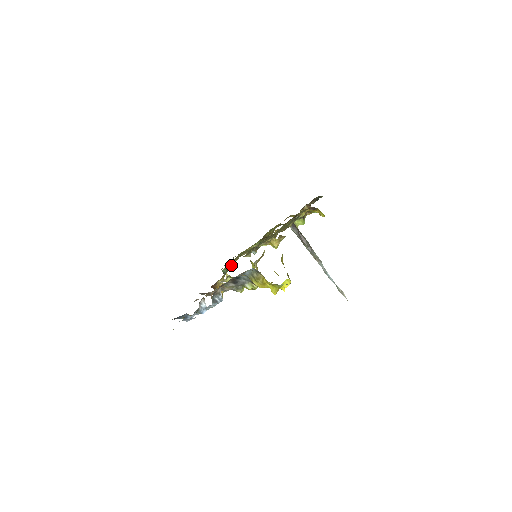
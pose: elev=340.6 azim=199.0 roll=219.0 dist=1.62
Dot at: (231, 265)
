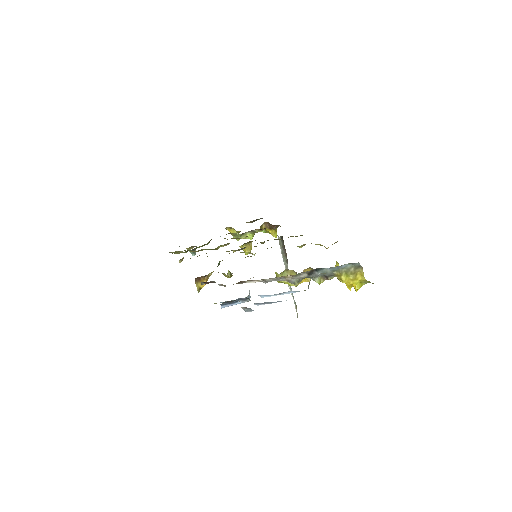
Dot at: occluded
